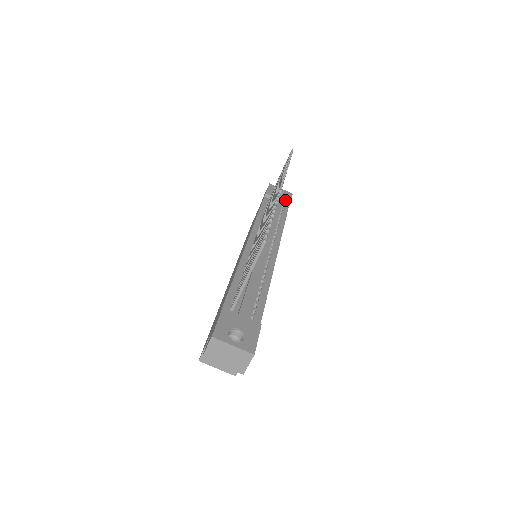
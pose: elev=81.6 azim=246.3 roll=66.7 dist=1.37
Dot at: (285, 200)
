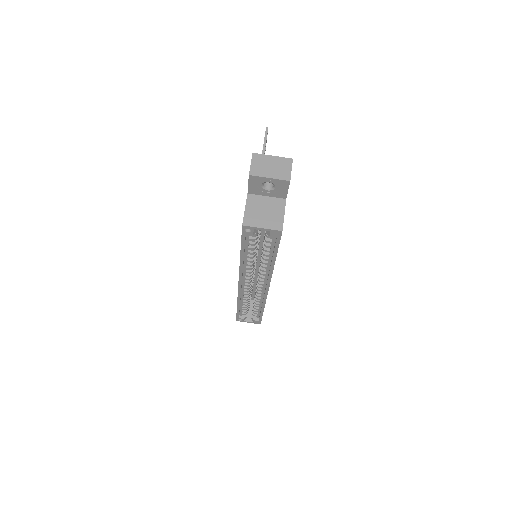
Dot at: occluded
